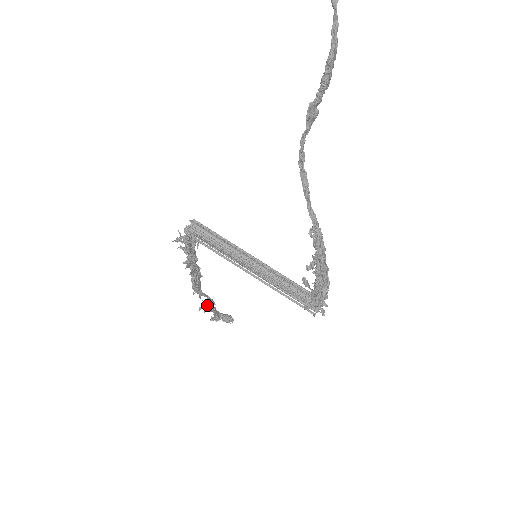
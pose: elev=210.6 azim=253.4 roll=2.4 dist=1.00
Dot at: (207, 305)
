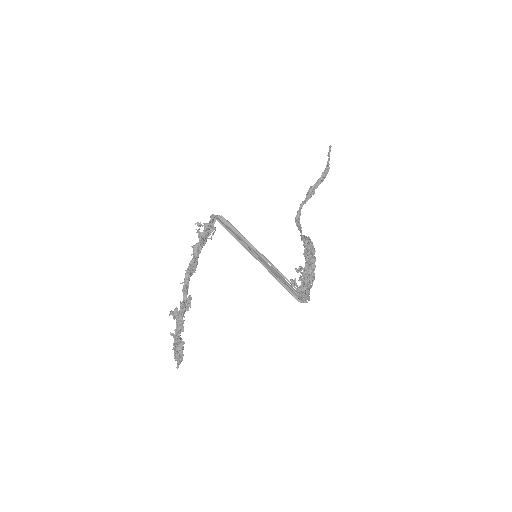
Dot at: (183, 306)
